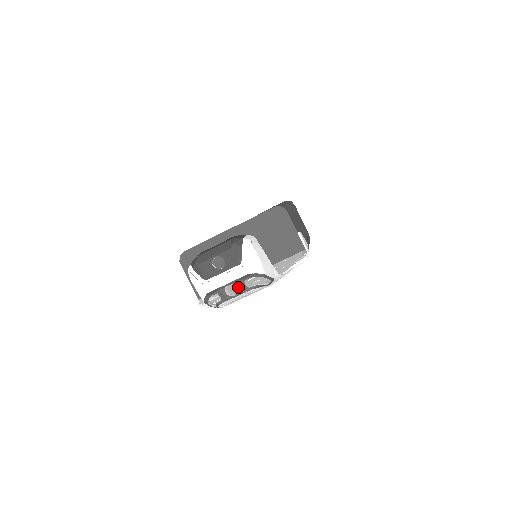
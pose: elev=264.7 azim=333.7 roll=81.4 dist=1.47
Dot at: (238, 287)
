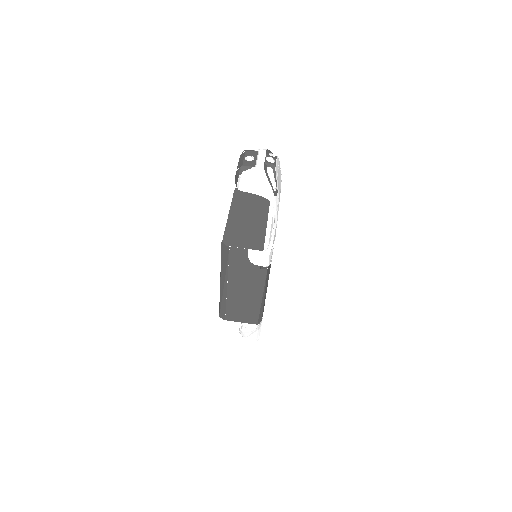
Dot at: occluded
